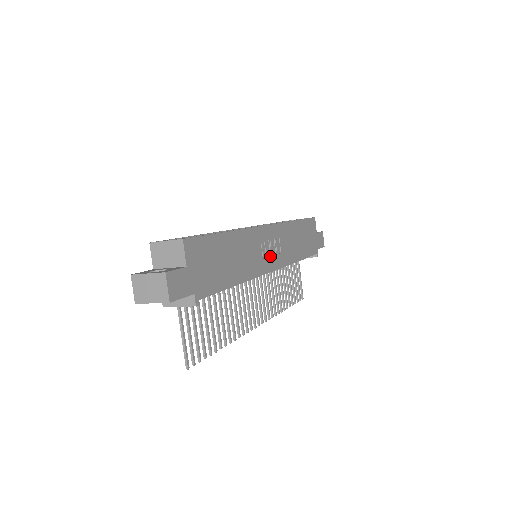
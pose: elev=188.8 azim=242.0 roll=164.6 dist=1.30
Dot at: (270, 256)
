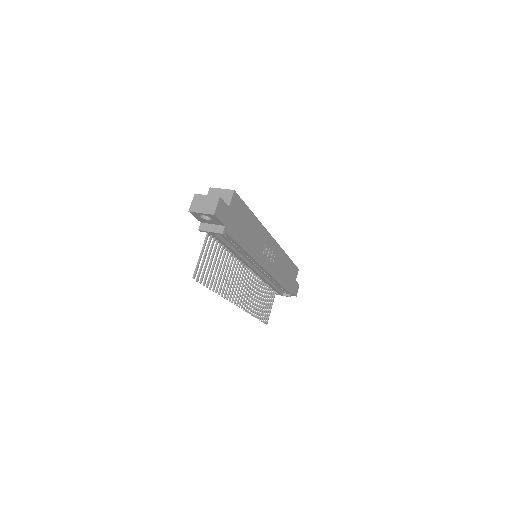
Dot at: (266, 258)
